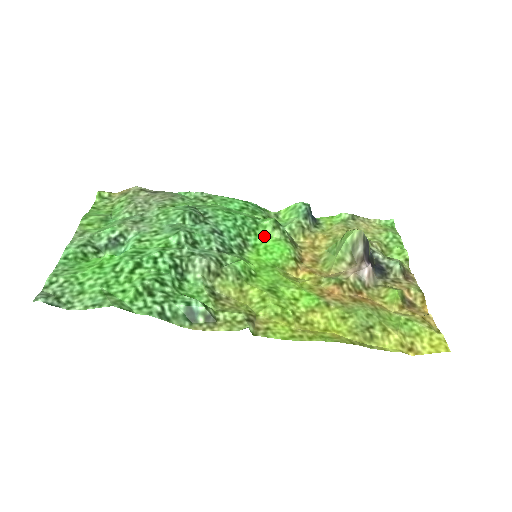
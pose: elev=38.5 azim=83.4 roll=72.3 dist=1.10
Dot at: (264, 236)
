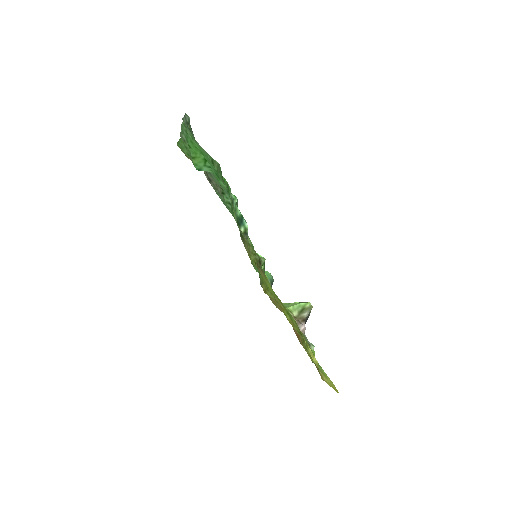
Dot at: occluded
